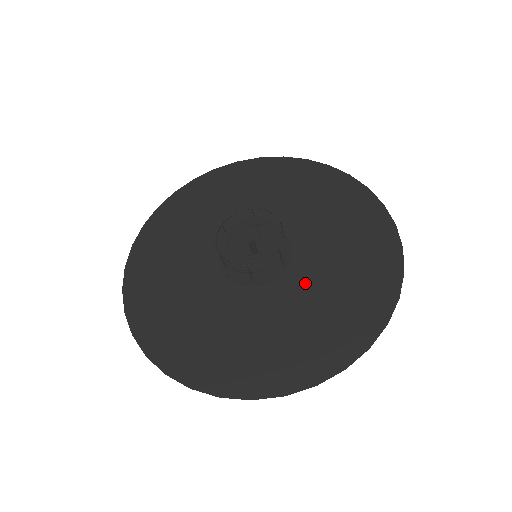
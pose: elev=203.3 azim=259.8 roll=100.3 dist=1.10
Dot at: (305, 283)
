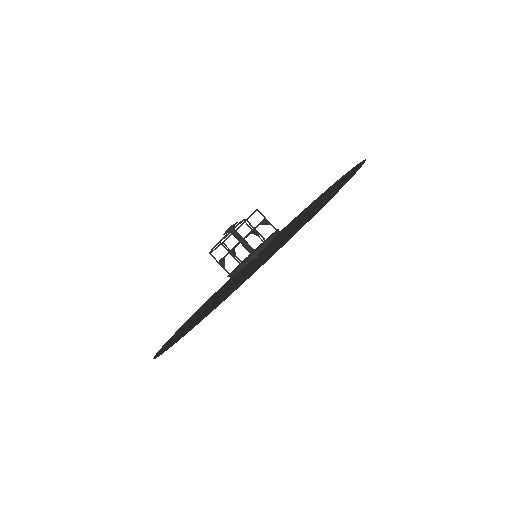
Dot at: (280, 240)
